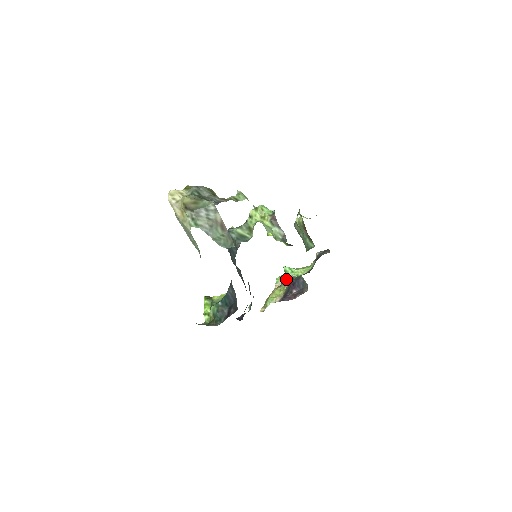
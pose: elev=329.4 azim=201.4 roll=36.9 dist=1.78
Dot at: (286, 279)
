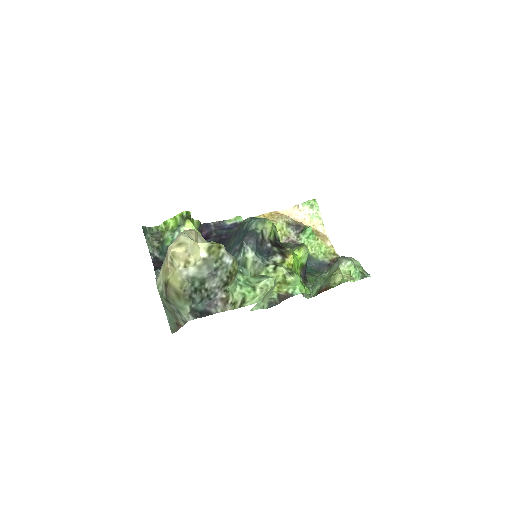
Dot at: (298, 231)
